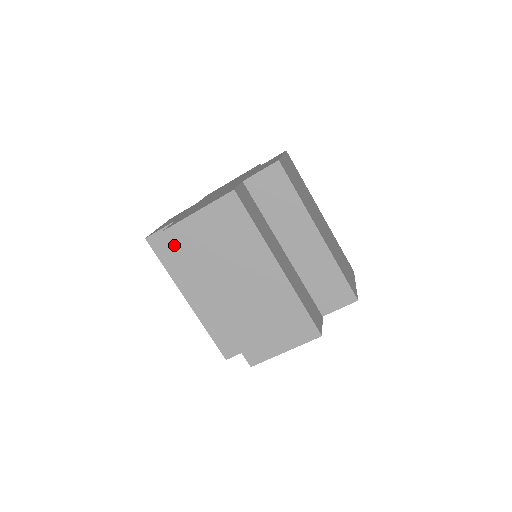
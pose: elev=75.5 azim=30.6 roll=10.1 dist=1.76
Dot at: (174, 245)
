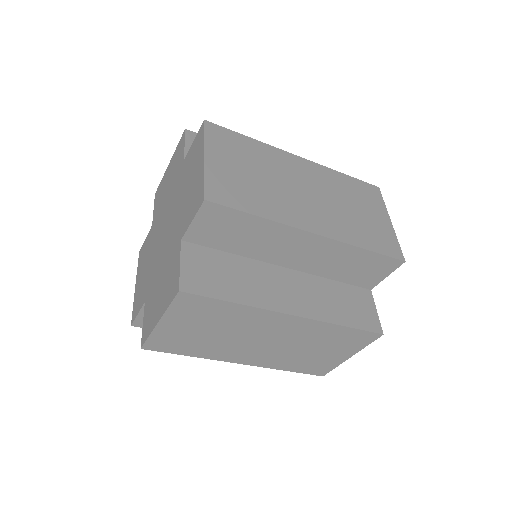
Dot at: (164, 350)
